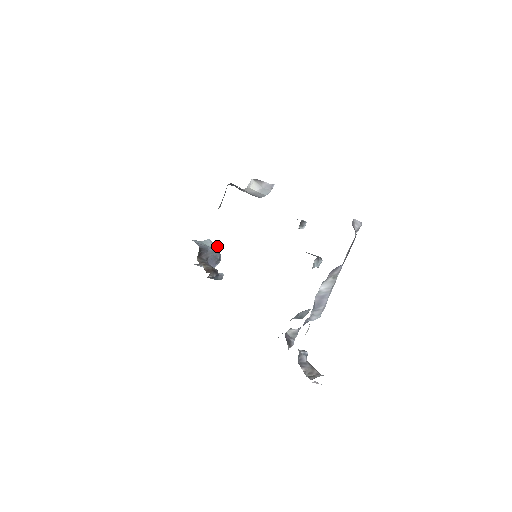
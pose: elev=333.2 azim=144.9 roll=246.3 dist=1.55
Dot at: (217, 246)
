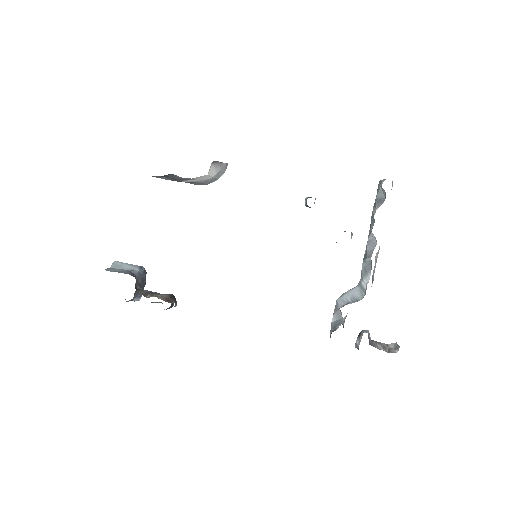
Dot at: (137, 265)
